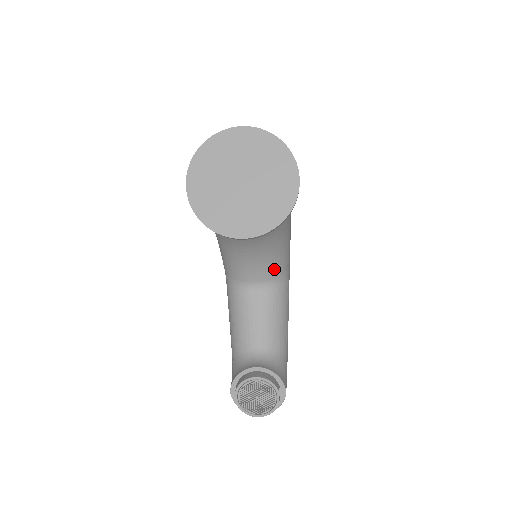
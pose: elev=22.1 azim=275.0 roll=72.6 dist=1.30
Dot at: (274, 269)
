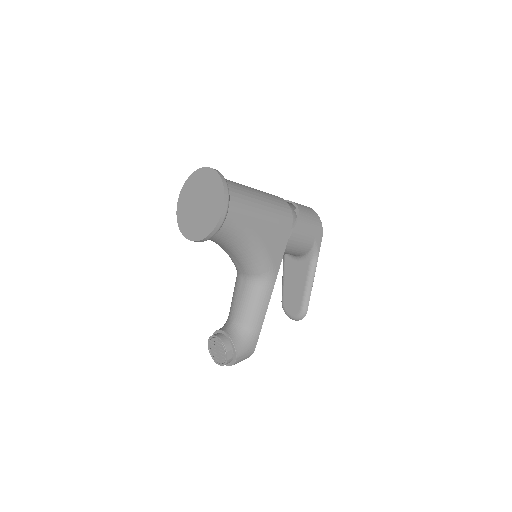
Dot at: (252, 268)
